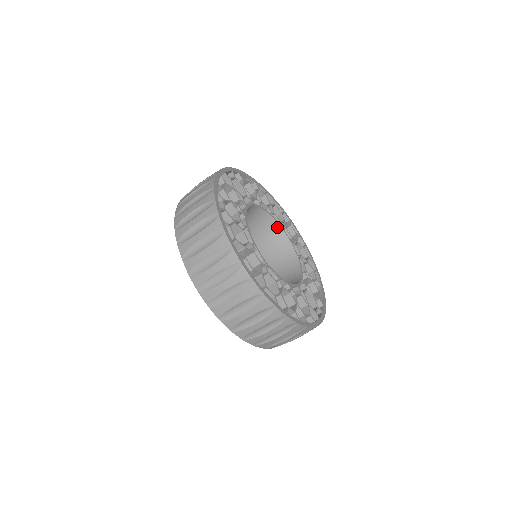
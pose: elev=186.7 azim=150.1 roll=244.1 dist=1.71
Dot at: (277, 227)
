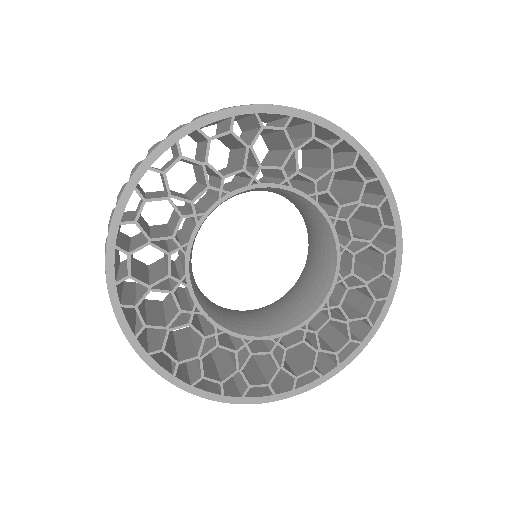
Dot at: (322, 217)
